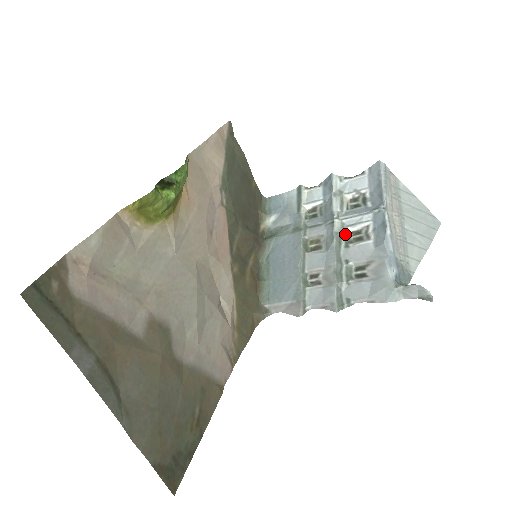
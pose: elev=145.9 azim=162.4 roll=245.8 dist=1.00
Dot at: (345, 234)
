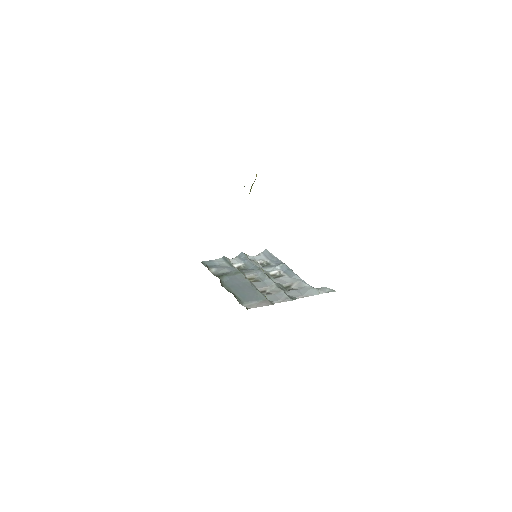
Dot at: (269, 274)
